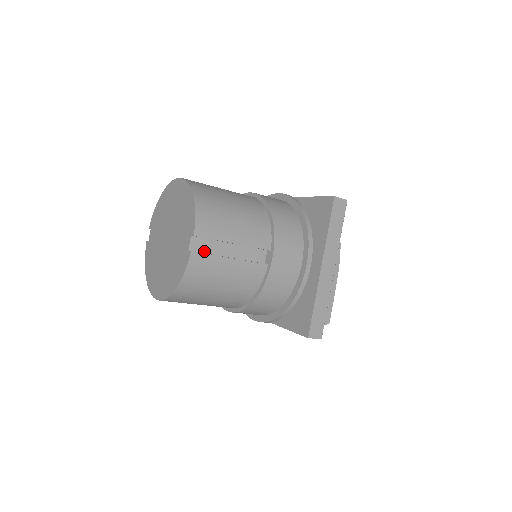
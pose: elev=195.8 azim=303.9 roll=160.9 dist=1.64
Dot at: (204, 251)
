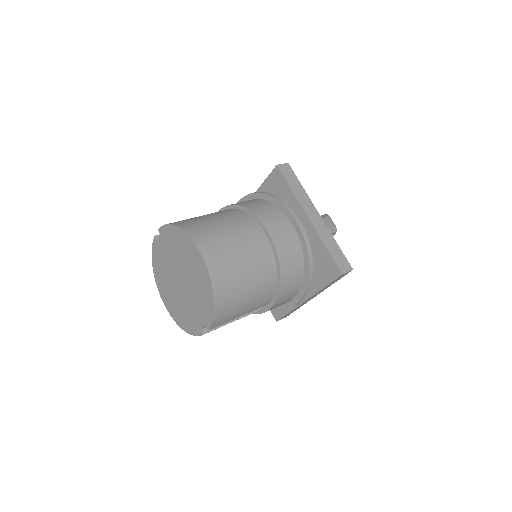
Dot at: occluded
